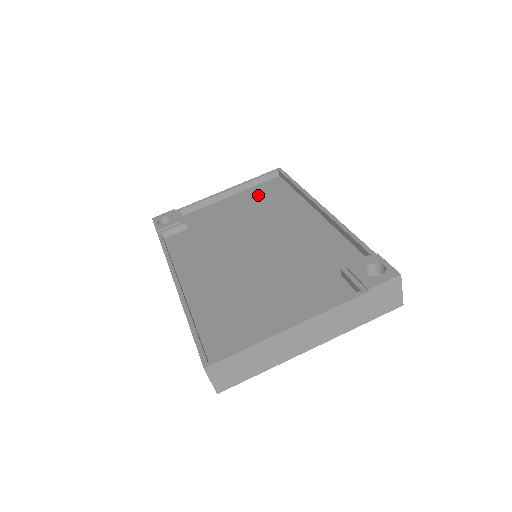
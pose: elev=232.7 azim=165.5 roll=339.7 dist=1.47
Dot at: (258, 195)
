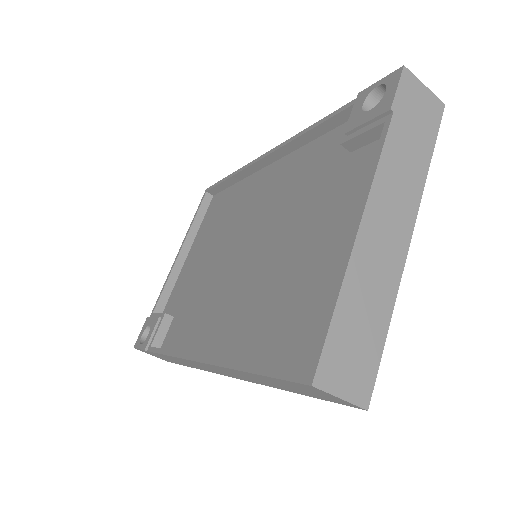
Dot at: (209, 224)
